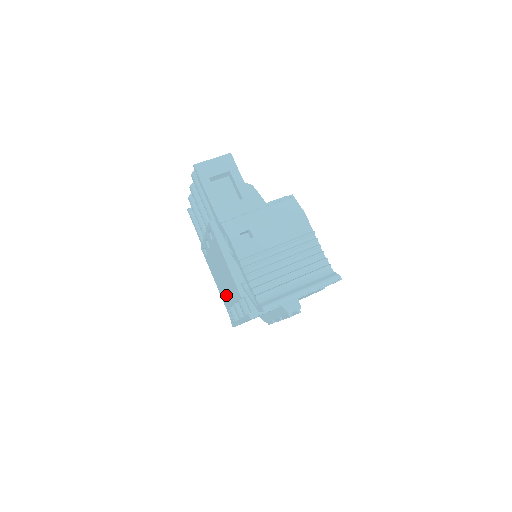
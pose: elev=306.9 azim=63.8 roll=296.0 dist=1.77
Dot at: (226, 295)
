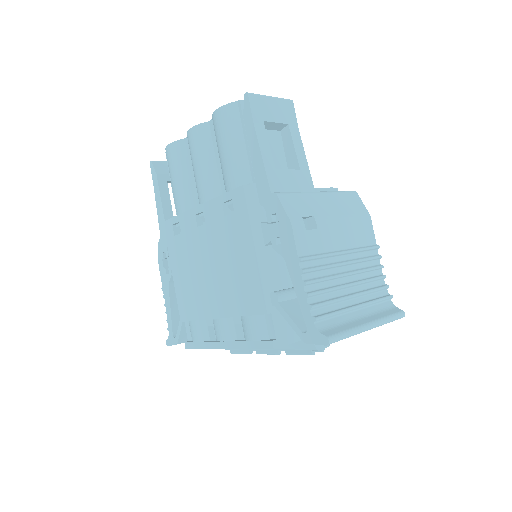
Dot at: (202, 301)
